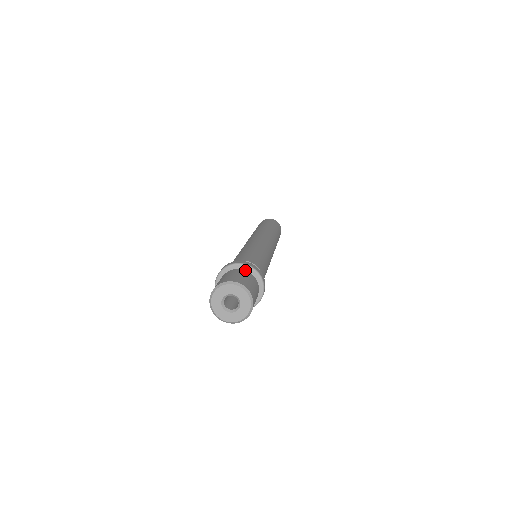
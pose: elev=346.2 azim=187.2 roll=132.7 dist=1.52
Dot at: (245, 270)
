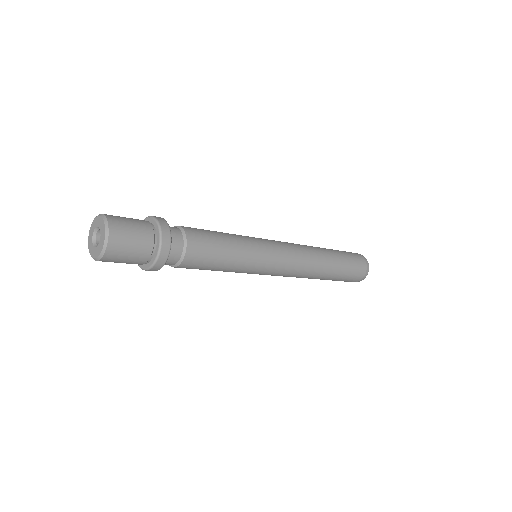
Dot at: (150, 222)
